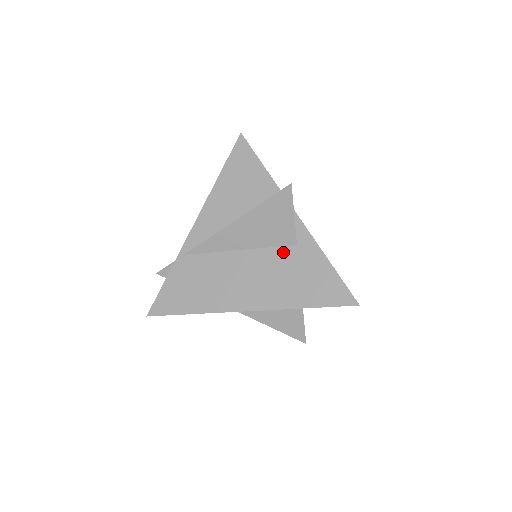
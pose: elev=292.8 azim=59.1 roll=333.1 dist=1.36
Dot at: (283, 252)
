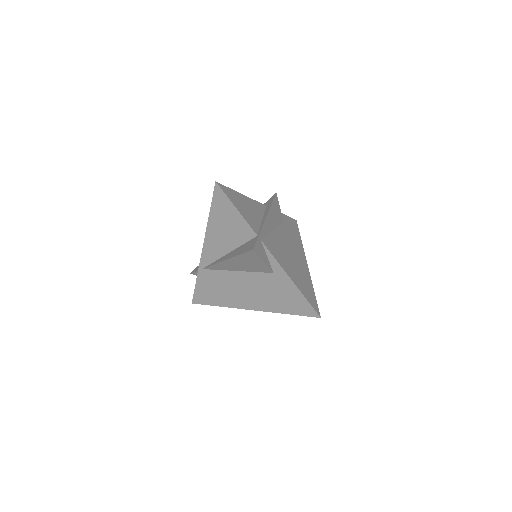
Dot at: (265, 277)
